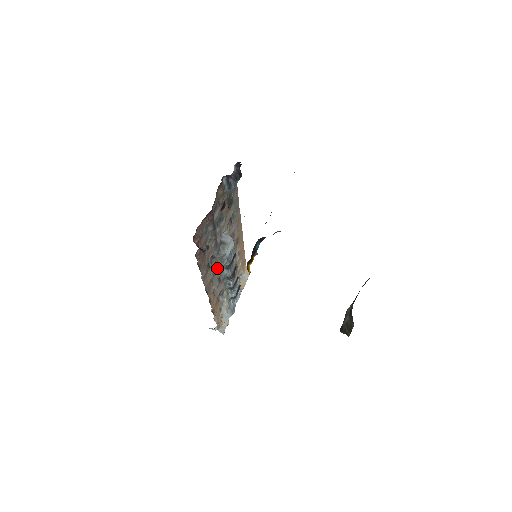
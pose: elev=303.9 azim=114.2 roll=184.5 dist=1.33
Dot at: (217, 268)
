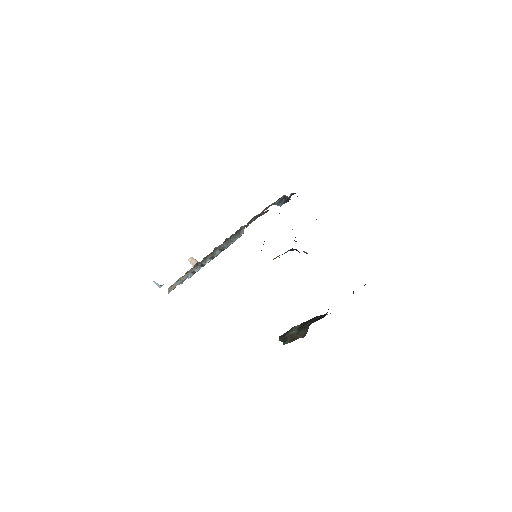
Dot at: occluded
